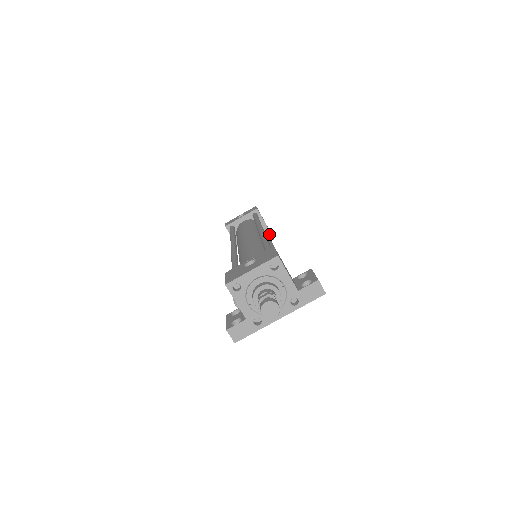
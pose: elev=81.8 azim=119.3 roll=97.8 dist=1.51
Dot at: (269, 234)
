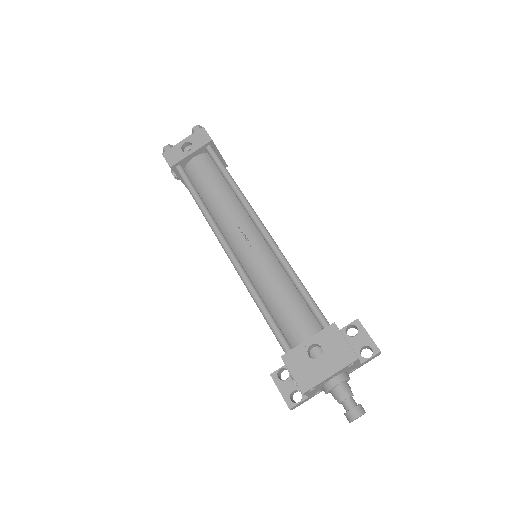
Dot at: (223, 163)
